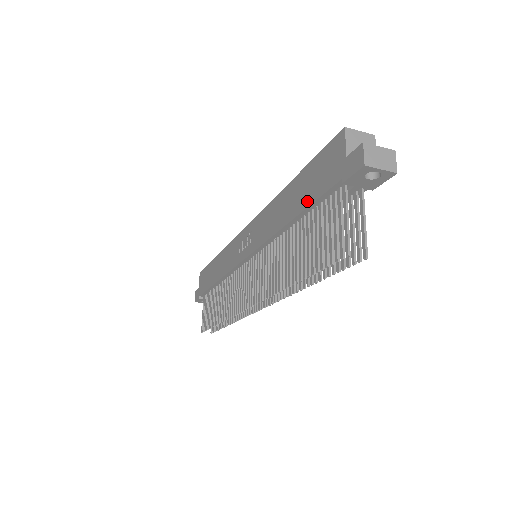
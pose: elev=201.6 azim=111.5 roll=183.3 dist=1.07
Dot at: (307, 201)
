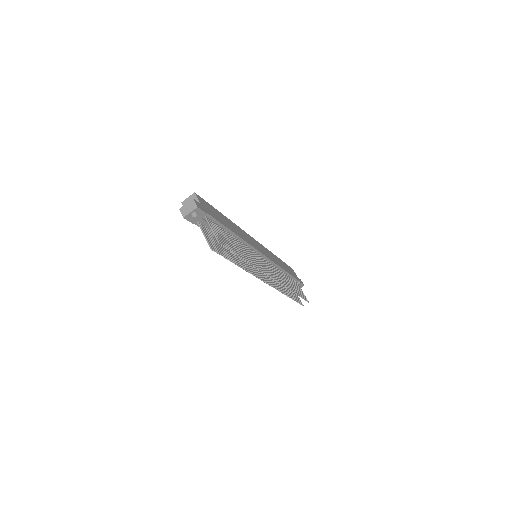
Dot at: occluded
